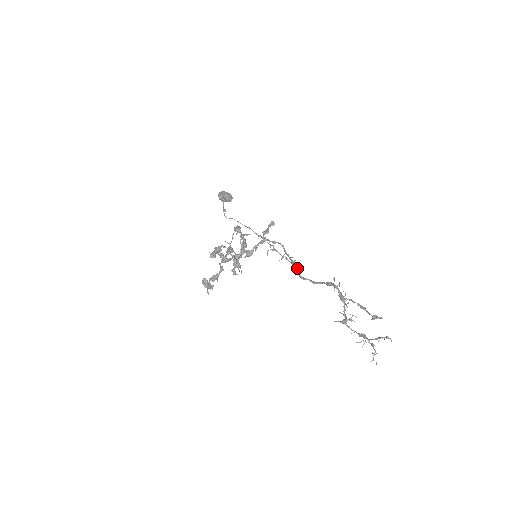
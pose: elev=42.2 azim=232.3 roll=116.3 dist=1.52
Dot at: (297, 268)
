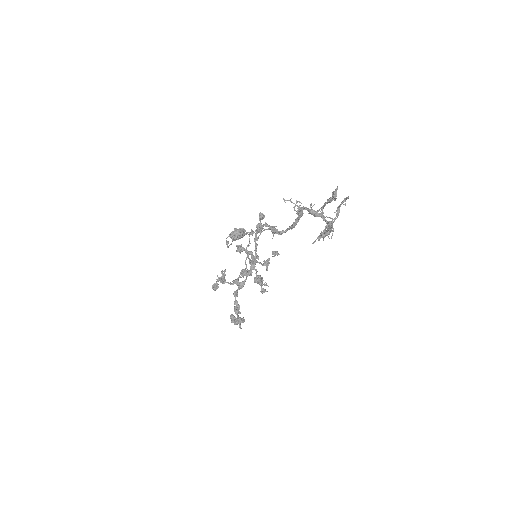
Dot at: (271, 229)
